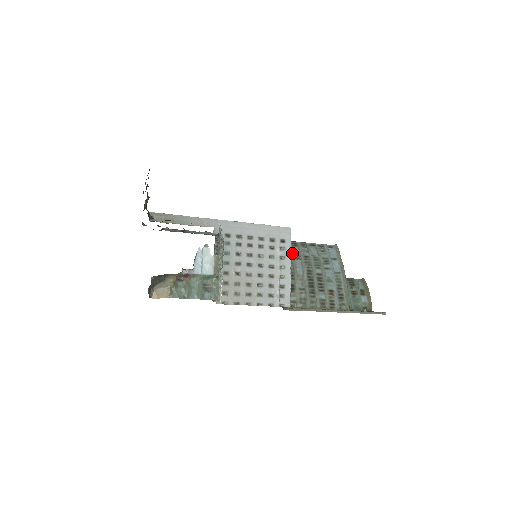
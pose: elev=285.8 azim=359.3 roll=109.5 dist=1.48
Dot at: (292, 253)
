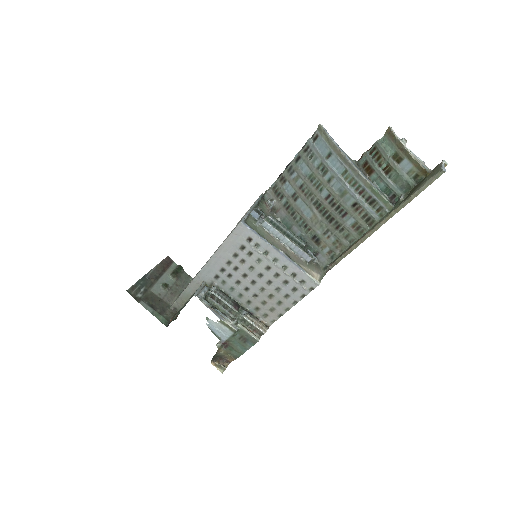
Dot at: (287, 197)
